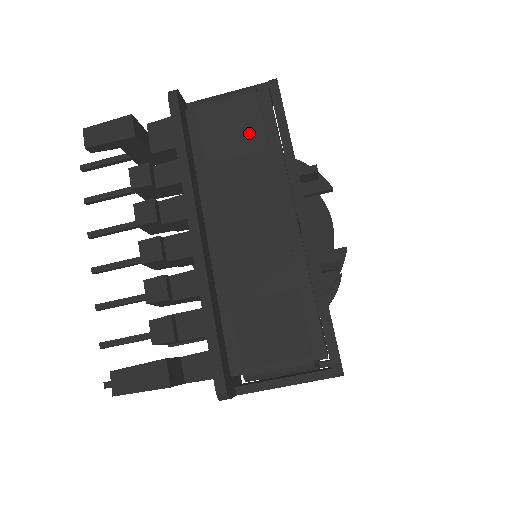
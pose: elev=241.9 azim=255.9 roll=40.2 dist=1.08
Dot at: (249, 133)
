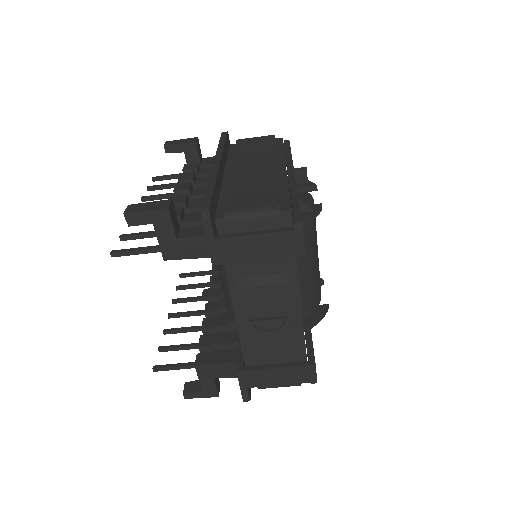
Dot at: (265, 146)
